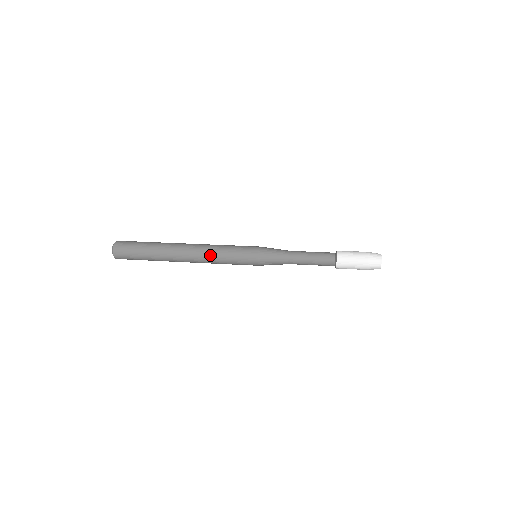
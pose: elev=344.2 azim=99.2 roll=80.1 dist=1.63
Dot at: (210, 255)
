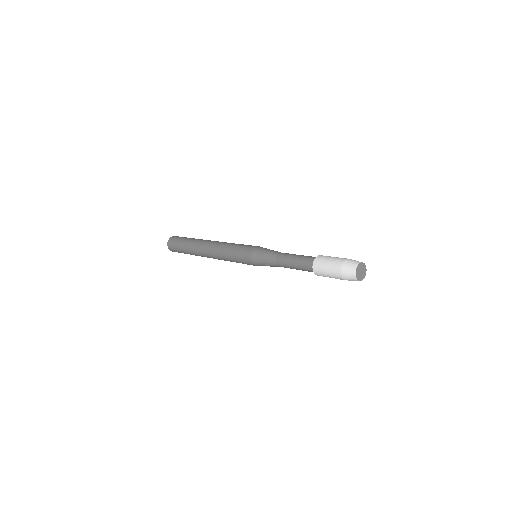
Dot at: (222, 246)
